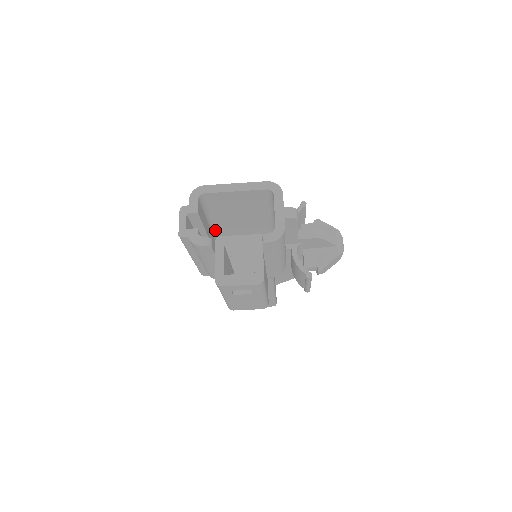
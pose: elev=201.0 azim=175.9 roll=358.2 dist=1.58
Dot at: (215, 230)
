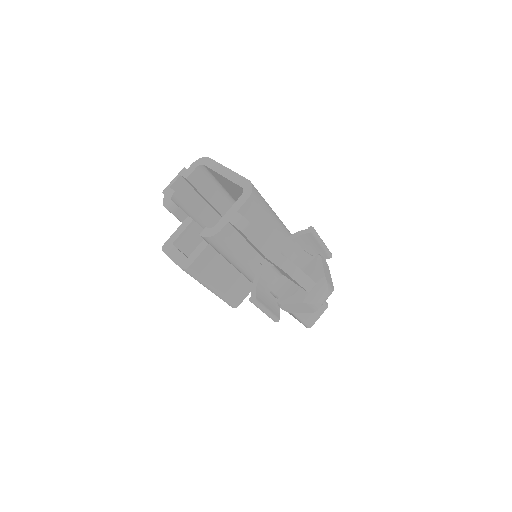
Dot at: occluded
